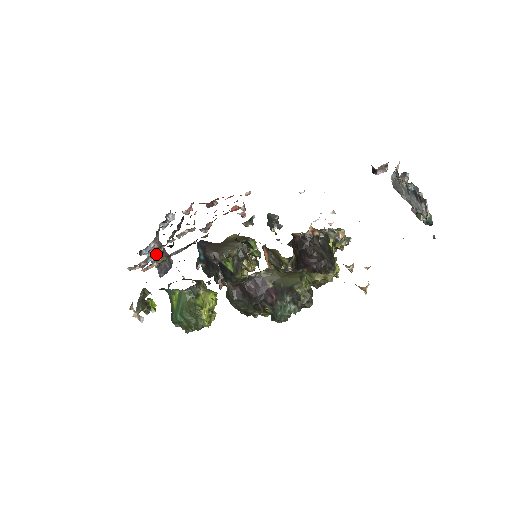
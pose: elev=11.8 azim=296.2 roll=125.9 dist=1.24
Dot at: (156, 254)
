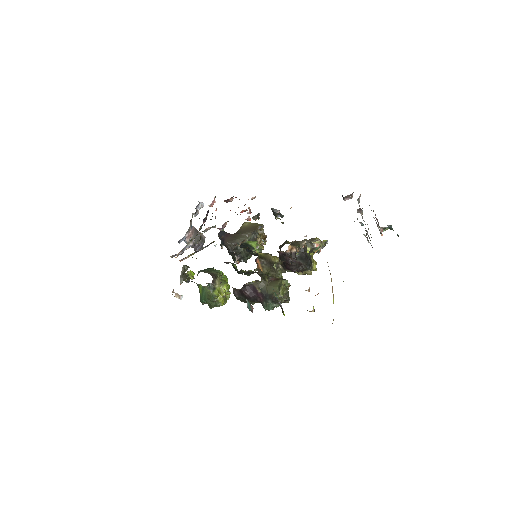
Dot at: (189, 245)
